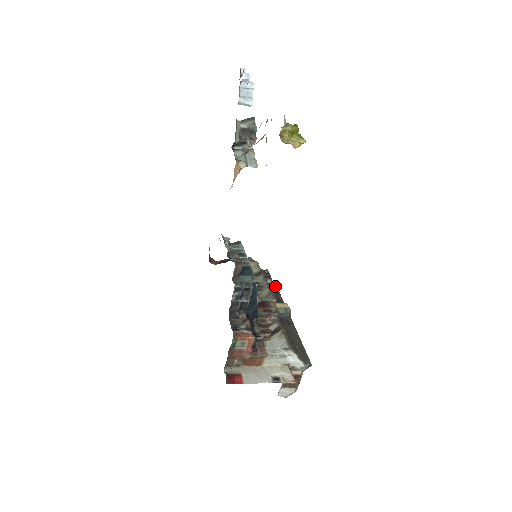
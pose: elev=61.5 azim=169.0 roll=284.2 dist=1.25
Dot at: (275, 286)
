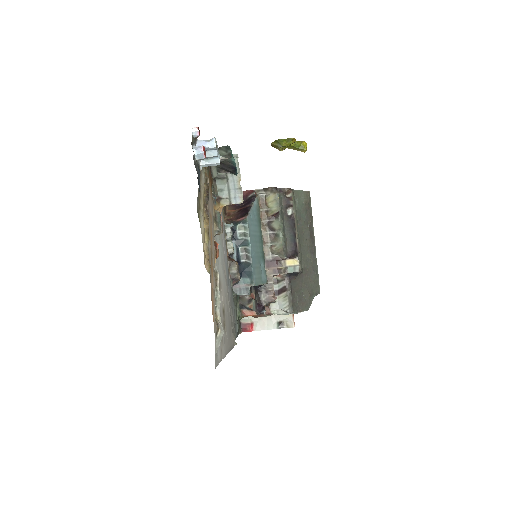
Dot at: (294, 221)
